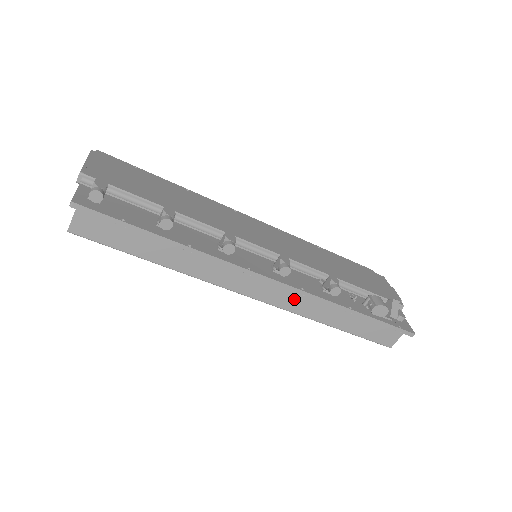
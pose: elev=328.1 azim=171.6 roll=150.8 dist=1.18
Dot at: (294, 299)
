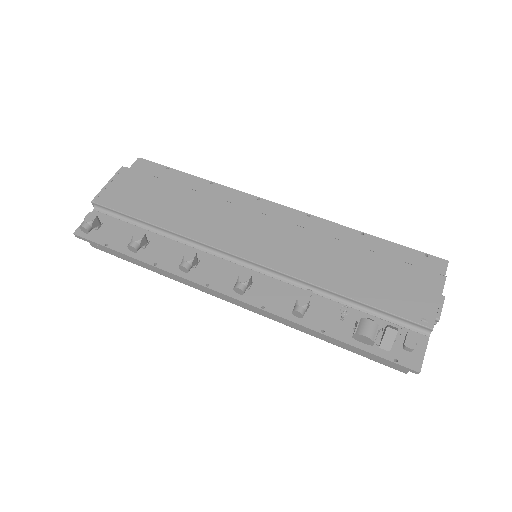
Dot at: occluded
